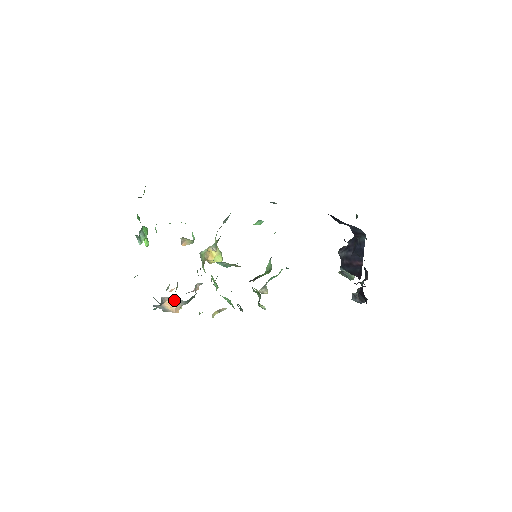
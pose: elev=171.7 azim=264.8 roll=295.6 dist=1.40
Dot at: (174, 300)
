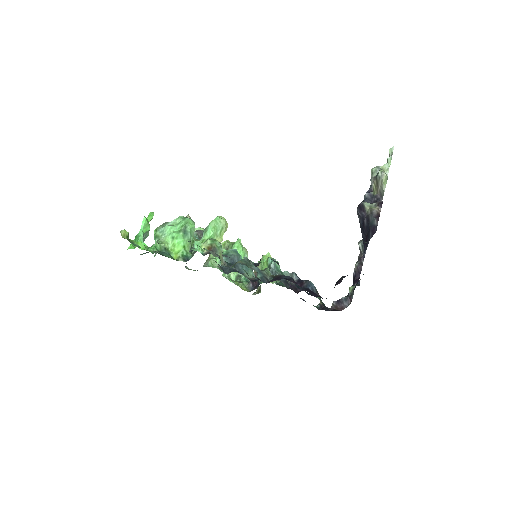
Dot at: occluded
